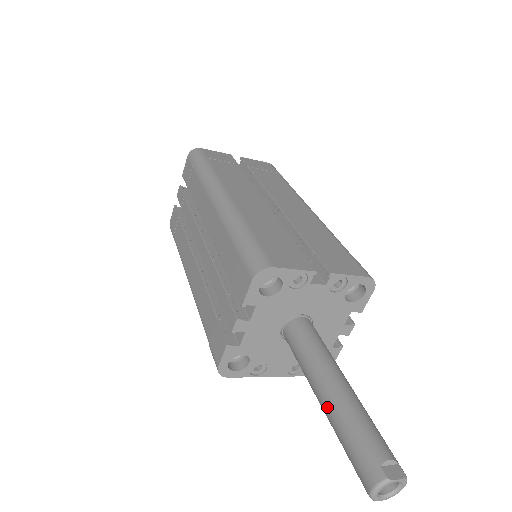
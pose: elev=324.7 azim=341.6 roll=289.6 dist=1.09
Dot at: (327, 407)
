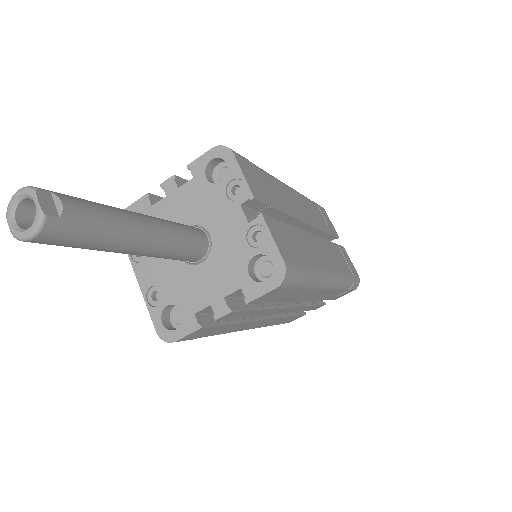
Dot at: occluded
